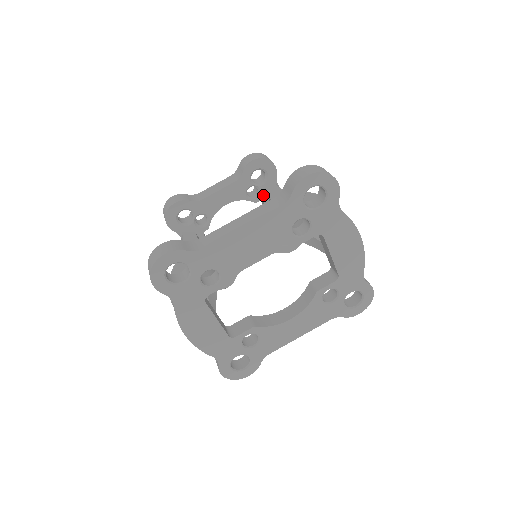
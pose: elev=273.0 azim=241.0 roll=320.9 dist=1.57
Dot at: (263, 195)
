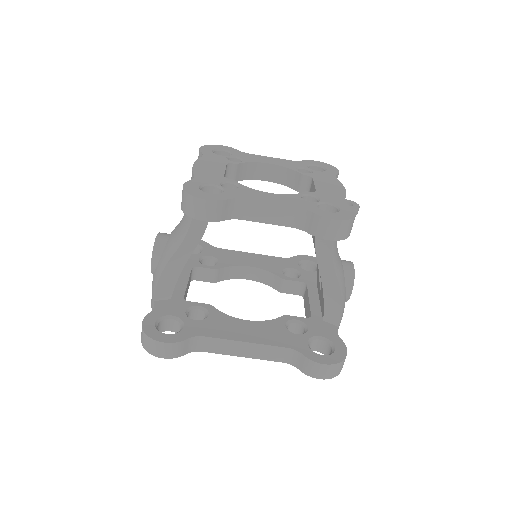
Dot at: occluded
